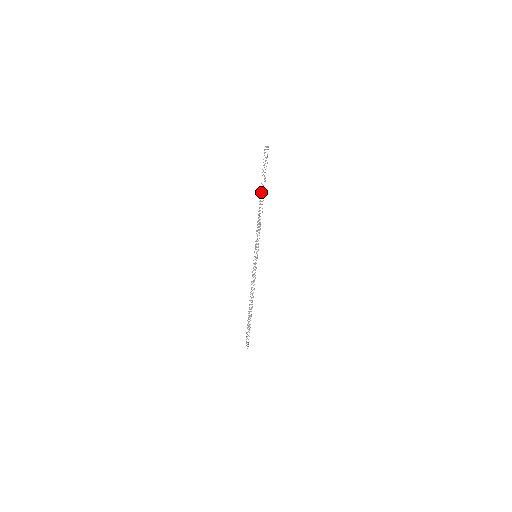
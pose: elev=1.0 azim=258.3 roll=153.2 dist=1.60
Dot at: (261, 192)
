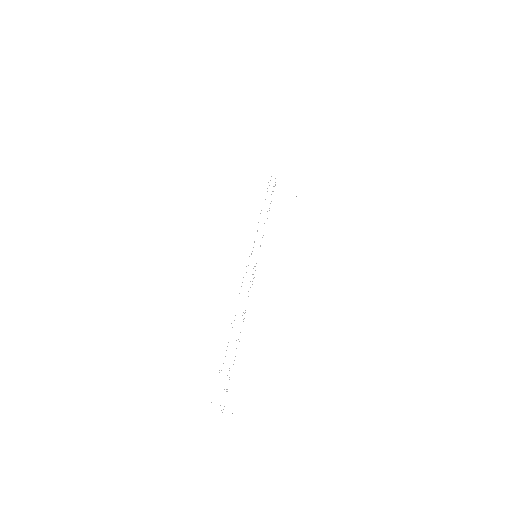
Dot at: occluded
